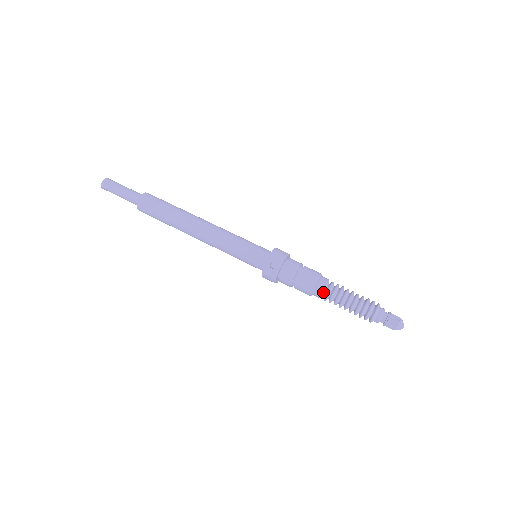
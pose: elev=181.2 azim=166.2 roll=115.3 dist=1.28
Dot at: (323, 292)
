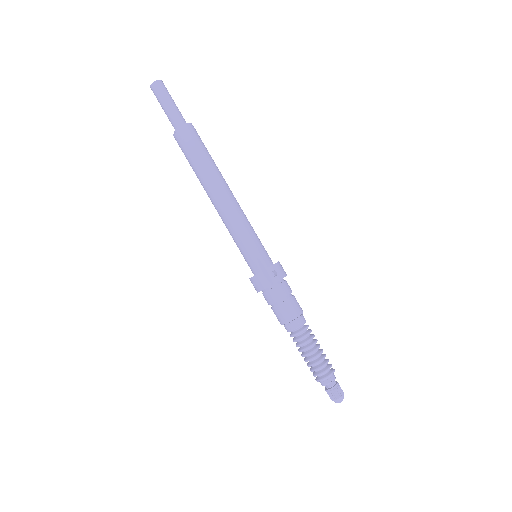
Dot at: (289, 331)
